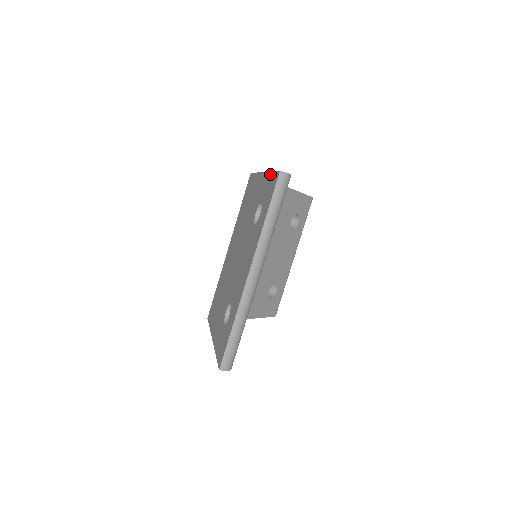
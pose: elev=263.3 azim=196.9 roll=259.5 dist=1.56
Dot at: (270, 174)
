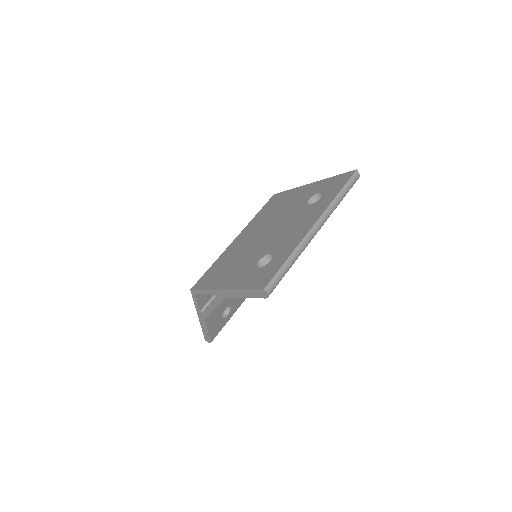
Dot at: (333, 177)
